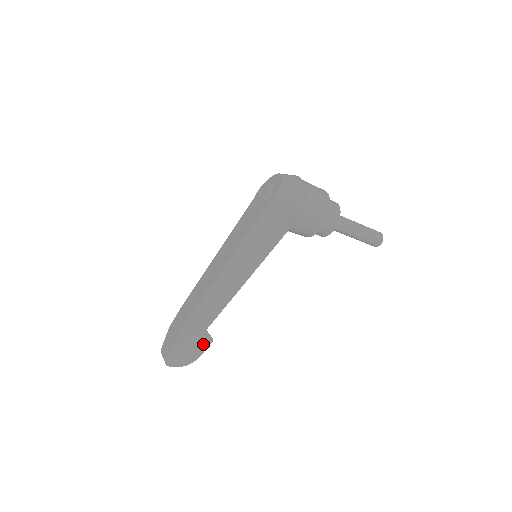
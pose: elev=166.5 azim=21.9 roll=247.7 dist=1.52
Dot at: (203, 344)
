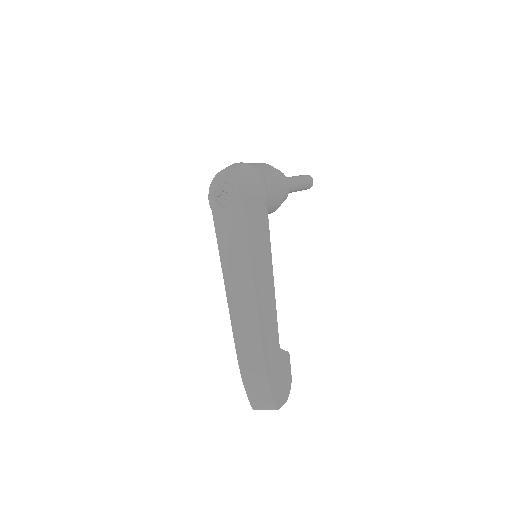
Dot at: (286, 363)
